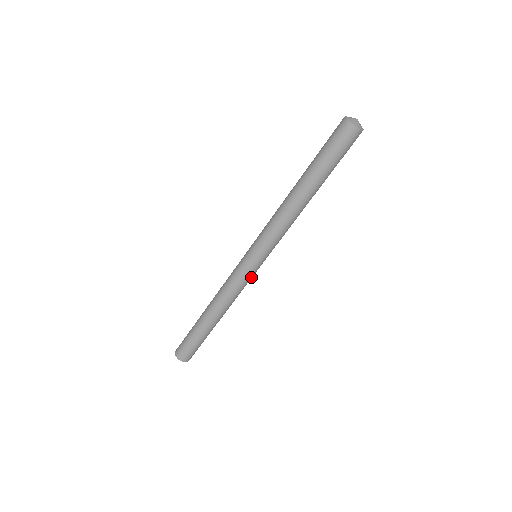
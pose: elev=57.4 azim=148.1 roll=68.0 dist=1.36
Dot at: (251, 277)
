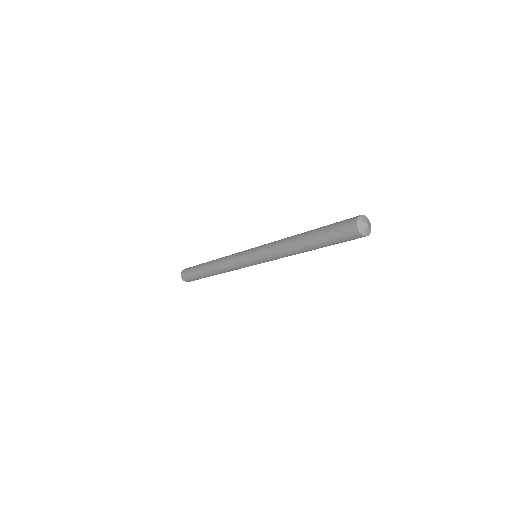
Dot at: occluded
